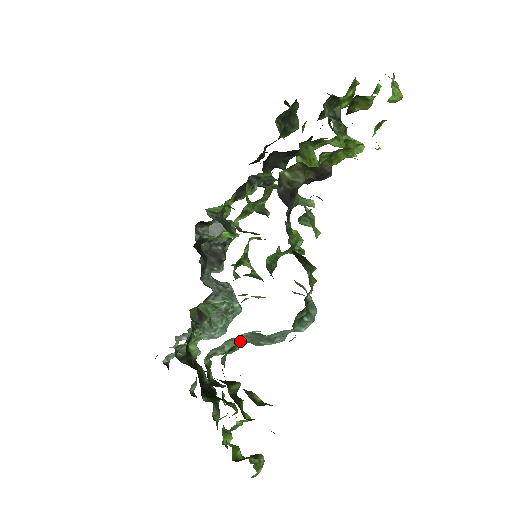
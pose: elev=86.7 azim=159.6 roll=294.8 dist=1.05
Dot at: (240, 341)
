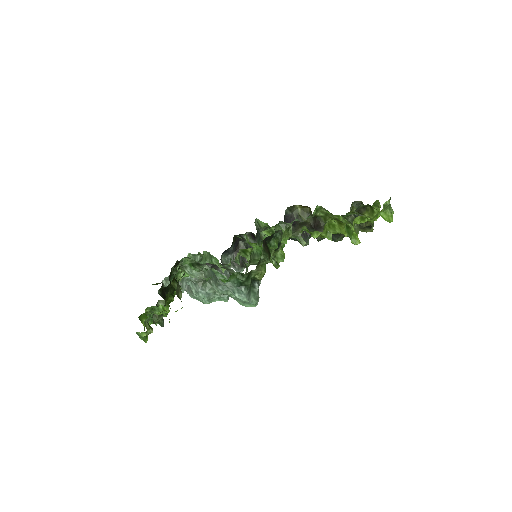
Dot at: occluded
